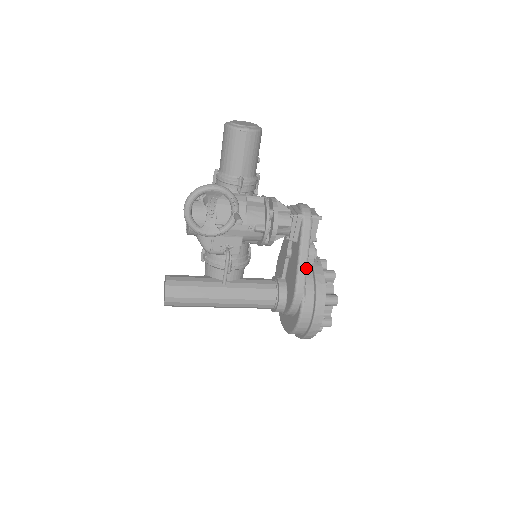
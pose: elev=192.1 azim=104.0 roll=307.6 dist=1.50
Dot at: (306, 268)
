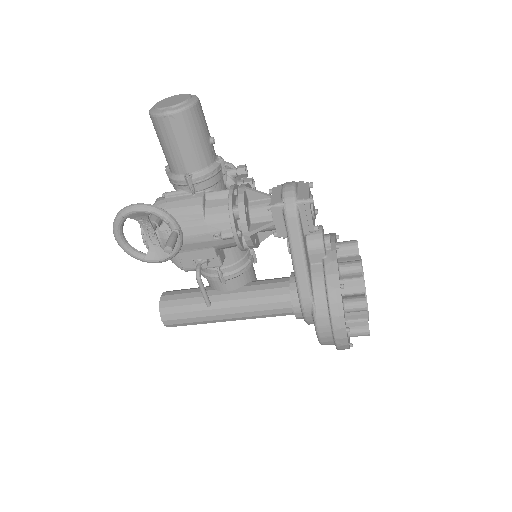
Dot at: (306, 272)
